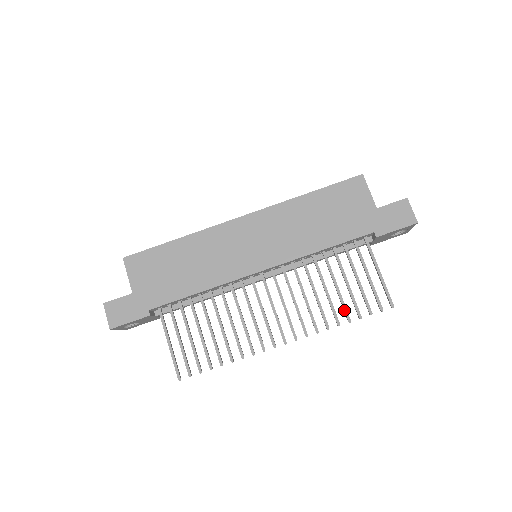
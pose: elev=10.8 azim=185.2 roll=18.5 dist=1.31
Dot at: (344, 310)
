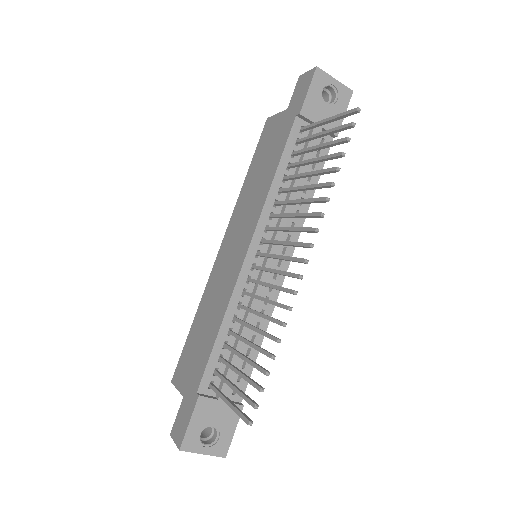
Dot at: (326, 172)
